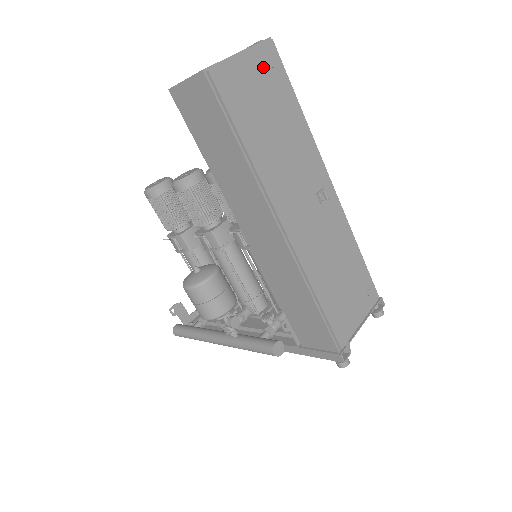
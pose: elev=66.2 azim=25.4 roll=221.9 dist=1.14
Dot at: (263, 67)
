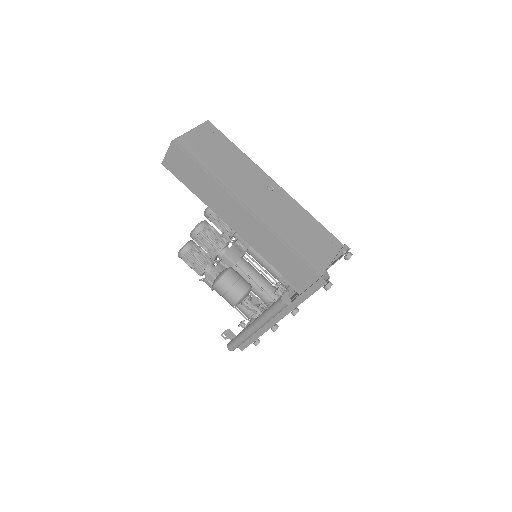
Dot at: (207, 133)
